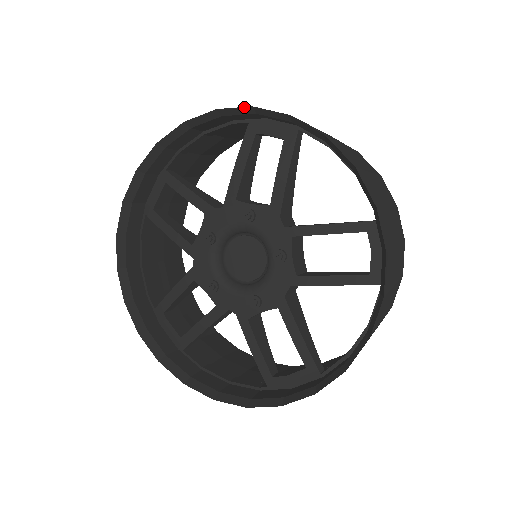
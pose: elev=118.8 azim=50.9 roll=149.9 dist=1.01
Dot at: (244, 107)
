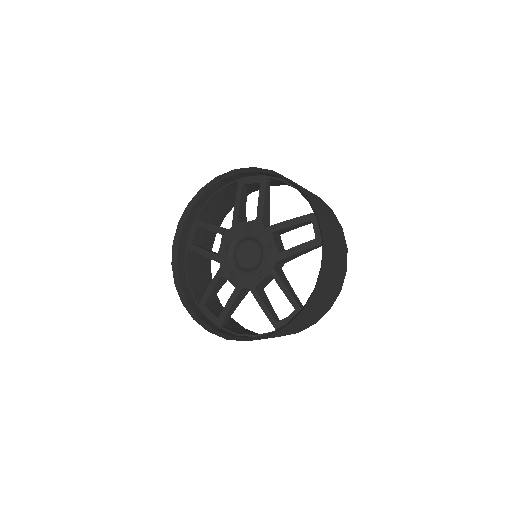
Dot at: (315, 211)
